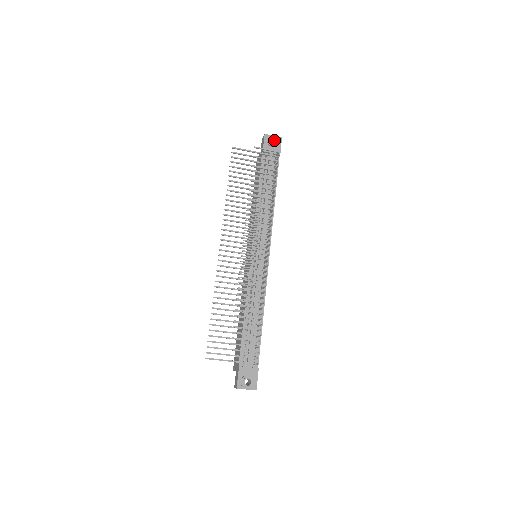
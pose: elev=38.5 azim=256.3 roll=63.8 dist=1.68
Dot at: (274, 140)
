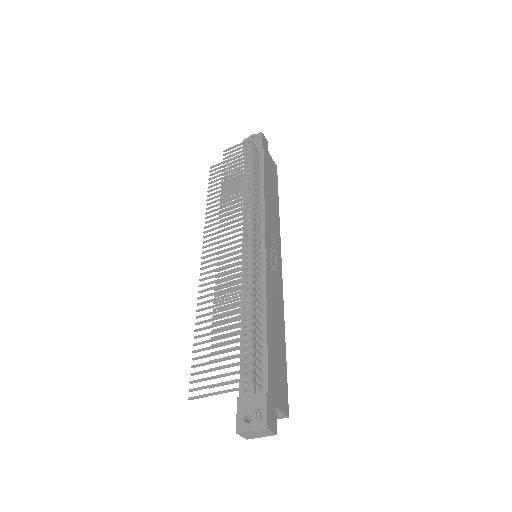
Dot at: occluded
